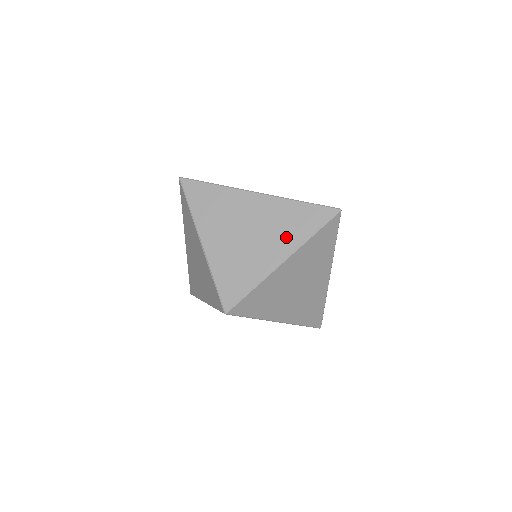
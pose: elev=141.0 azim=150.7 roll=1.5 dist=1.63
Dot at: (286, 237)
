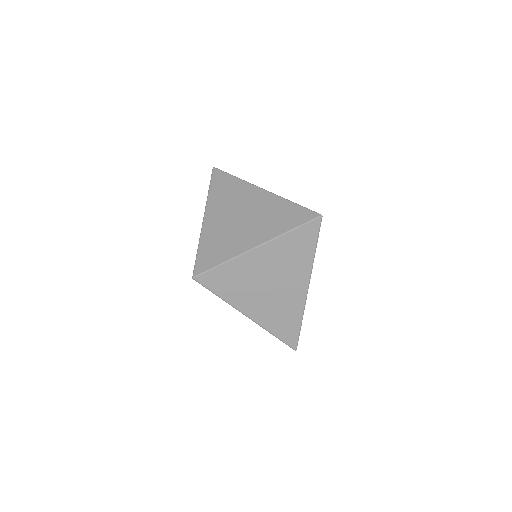
Dot at: (267, 228)
